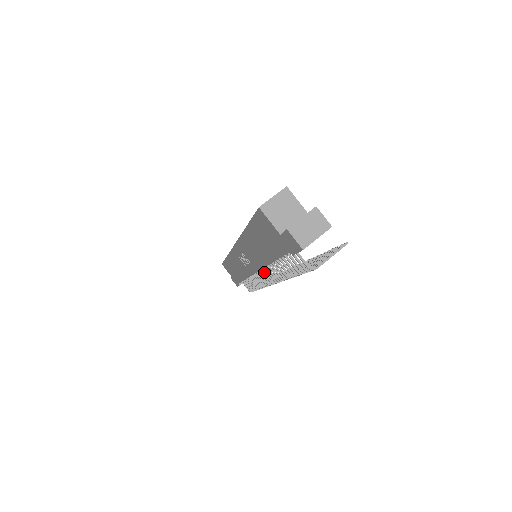
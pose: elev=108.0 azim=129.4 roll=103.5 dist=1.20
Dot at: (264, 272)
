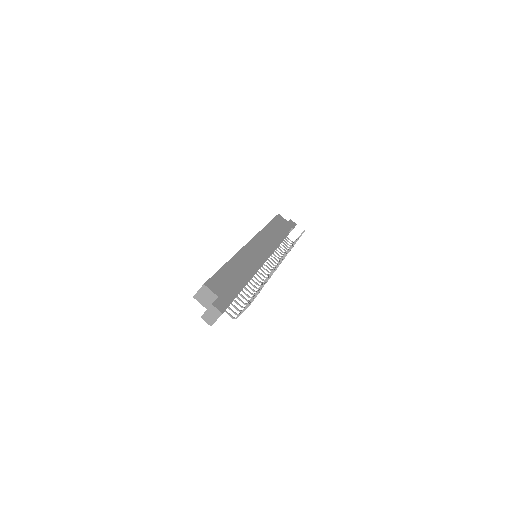
Dot at: (260, 269)
